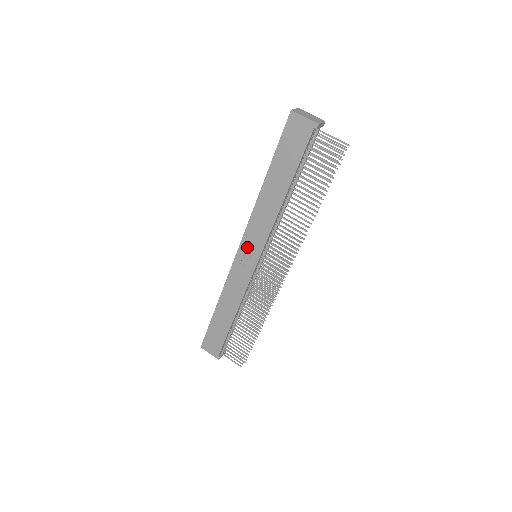
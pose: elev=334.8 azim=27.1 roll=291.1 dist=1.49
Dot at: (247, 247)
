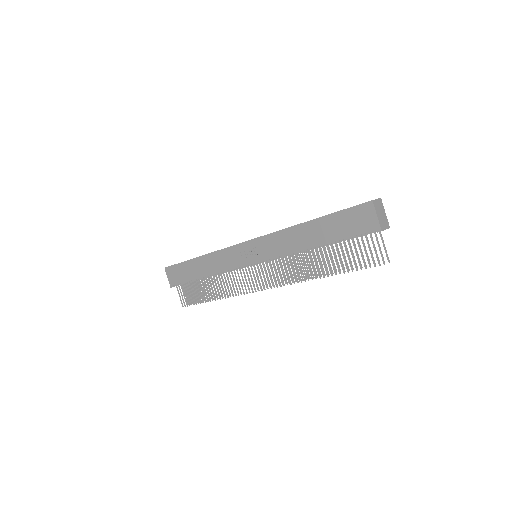
Dot at: (254, 247)
